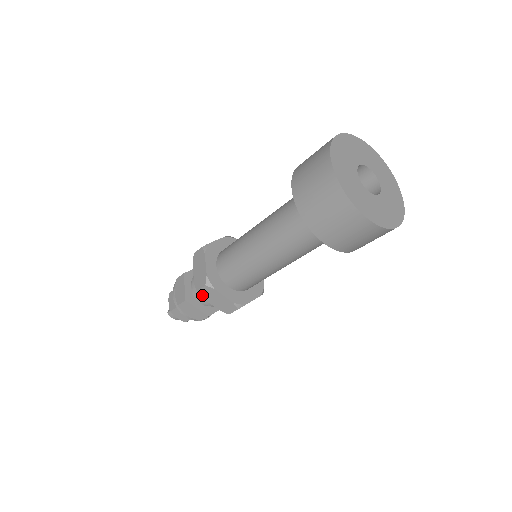
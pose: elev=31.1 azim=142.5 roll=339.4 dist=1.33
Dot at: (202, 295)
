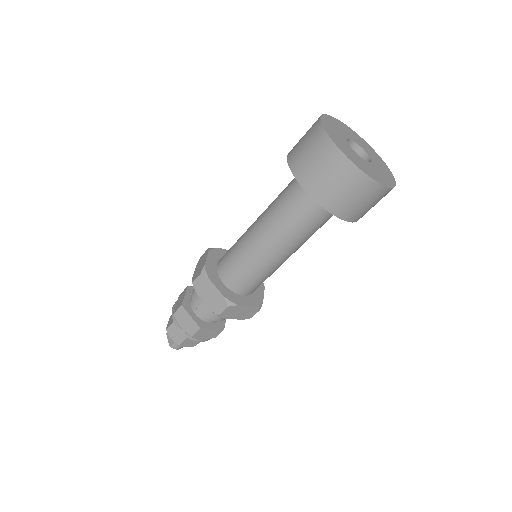
Dot at: (224, 316)
